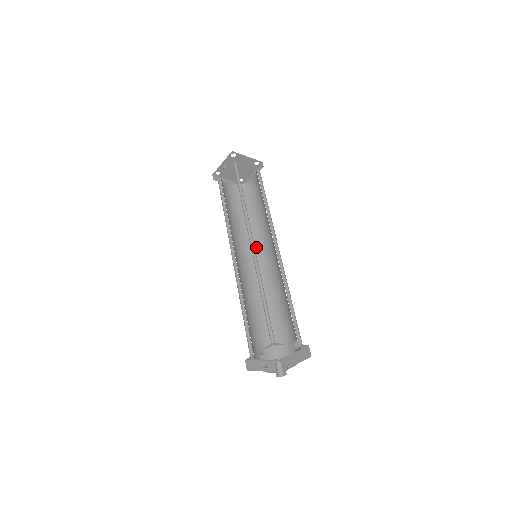
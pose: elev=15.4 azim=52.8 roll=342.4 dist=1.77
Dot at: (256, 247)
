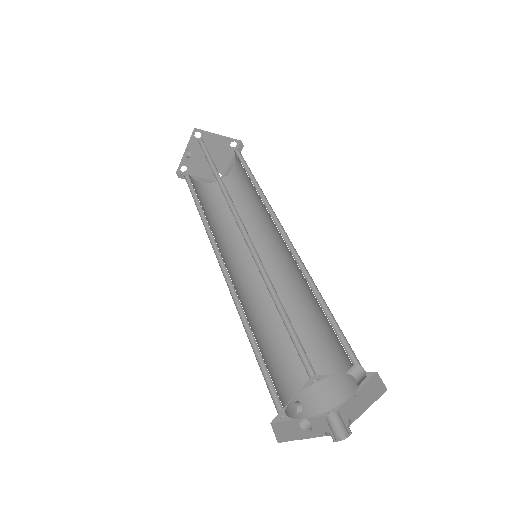
Dot at: occluded
